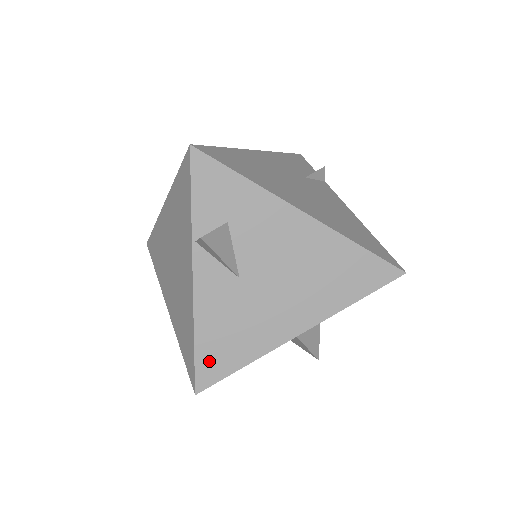
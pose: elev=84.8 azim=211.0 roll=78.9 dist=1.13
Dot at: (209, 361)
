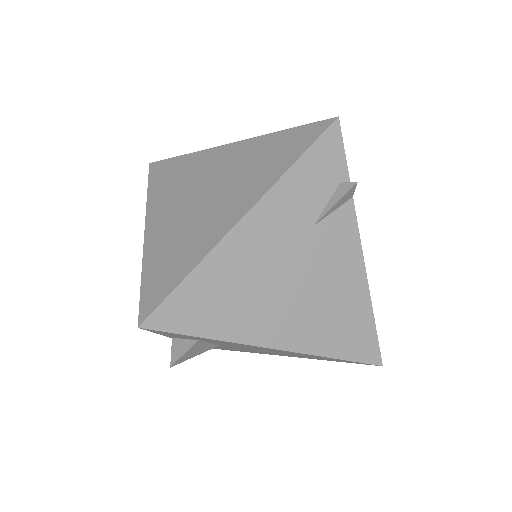
Dot at: occluded
